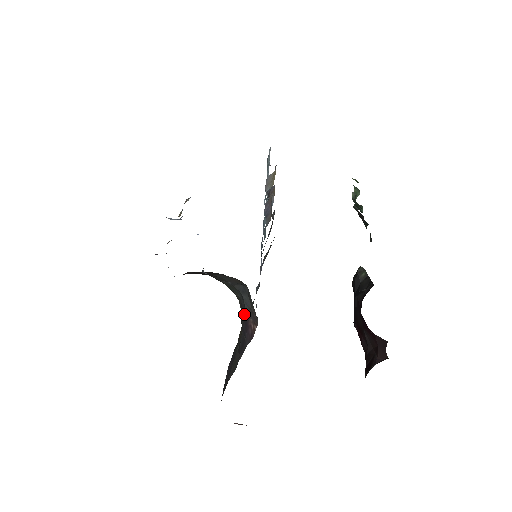
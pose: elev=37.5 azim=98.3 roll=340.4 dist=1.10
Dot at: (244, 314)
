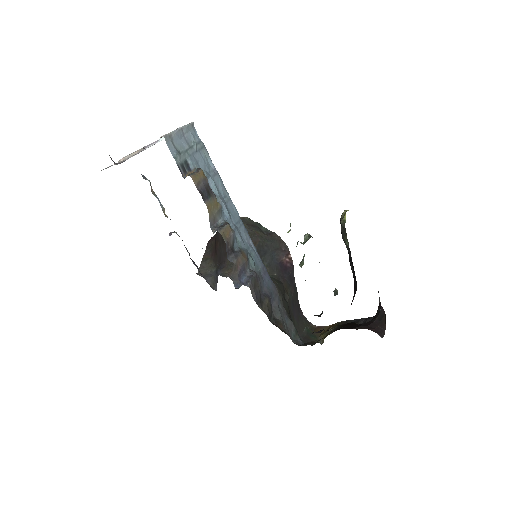
Dot at: (278, 268)
